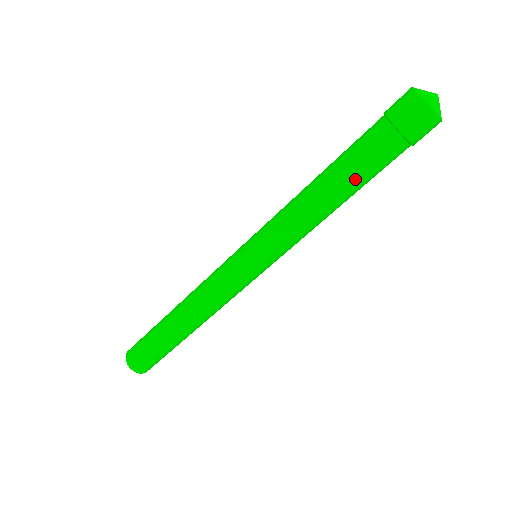
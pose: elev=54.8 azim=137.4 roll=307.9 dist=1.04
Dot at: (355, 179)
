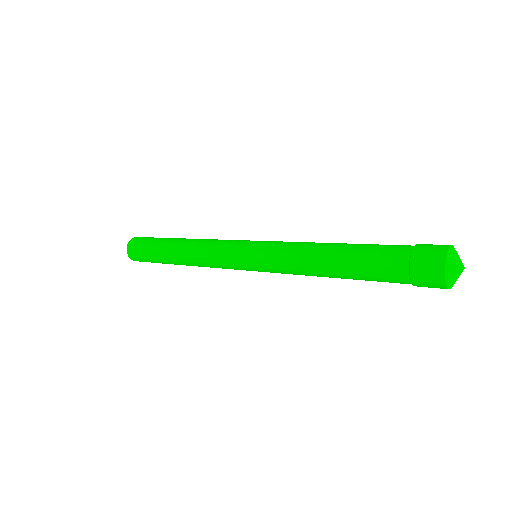
Dot at: occluded
